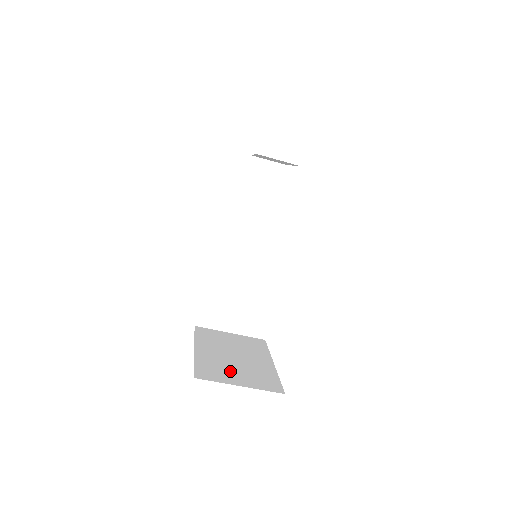
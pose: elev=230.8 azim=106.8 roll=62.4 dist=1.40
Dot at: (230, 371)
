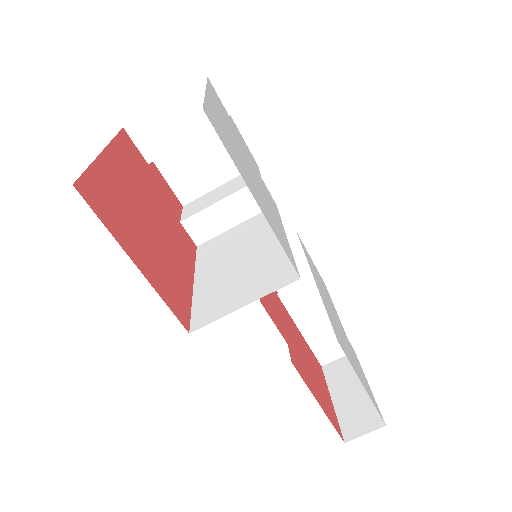
Dot at: occluded
